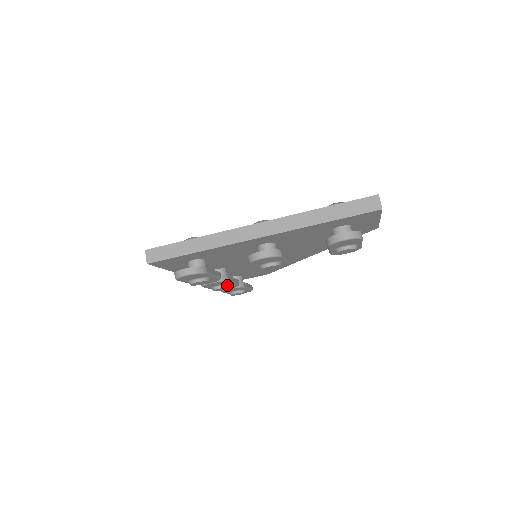
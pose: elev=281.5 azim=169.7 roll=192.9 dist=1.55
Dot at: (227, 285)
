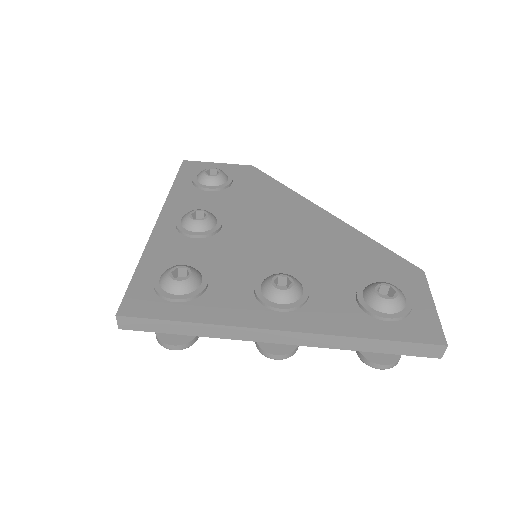
Dot at: occluded
